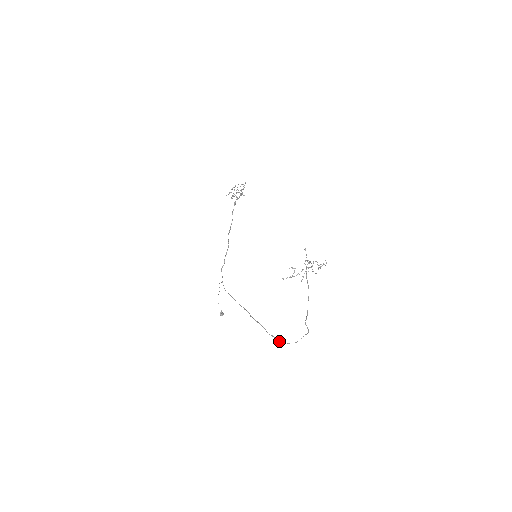
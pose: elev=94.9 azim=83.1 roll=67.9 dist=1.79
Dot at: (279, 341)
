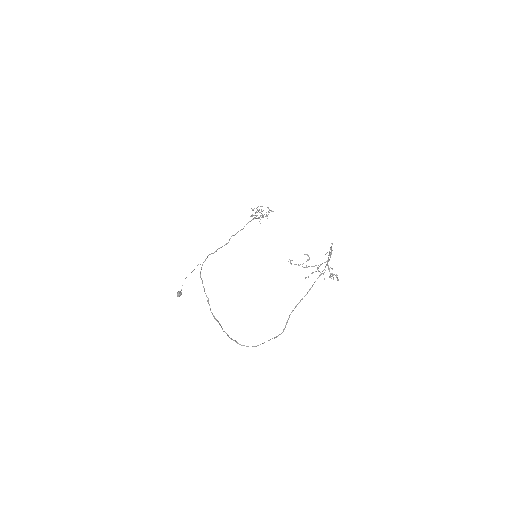
Dot at: occluded
